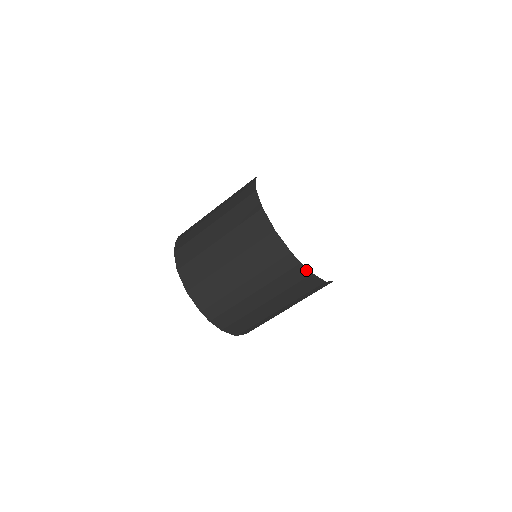
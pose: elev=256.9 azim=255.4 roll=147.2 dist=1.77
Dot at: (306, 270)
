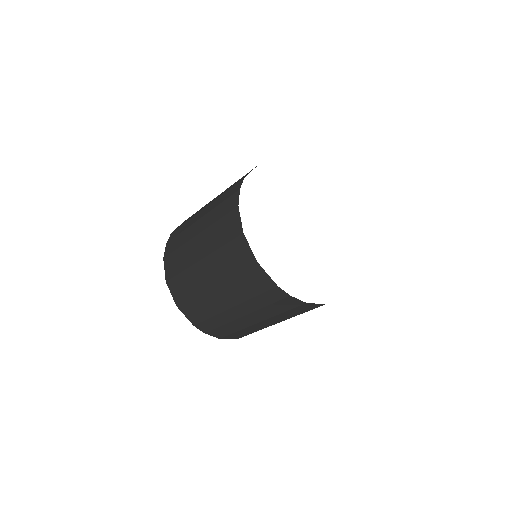
Dot at: (298, 300)
